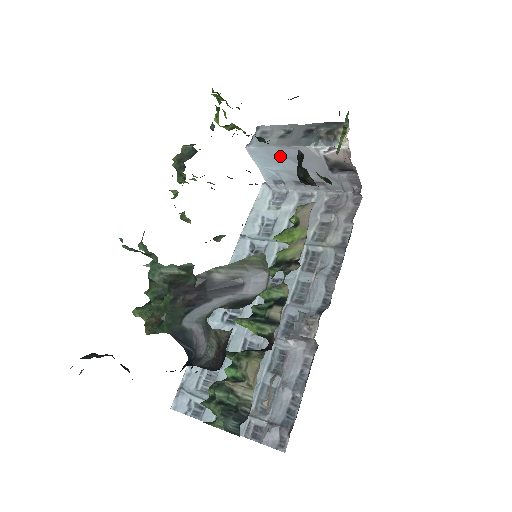
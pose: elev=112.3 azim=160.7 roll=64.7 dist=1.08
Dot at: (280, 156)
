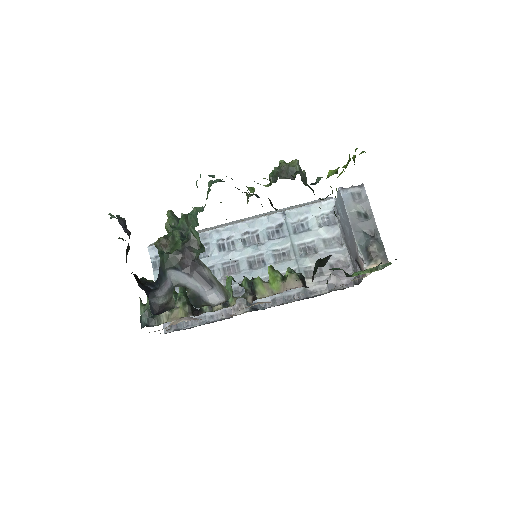
Dot at: (347, 218)
